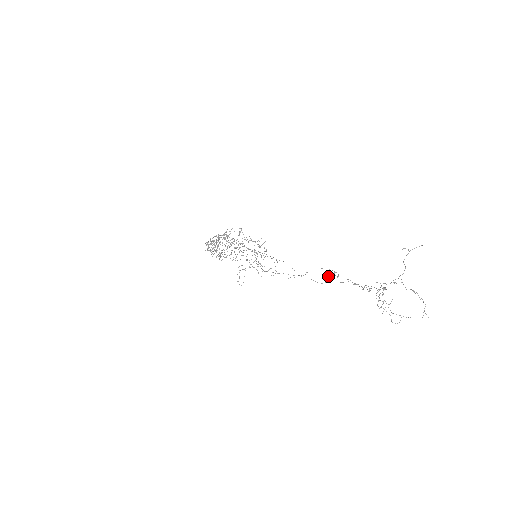
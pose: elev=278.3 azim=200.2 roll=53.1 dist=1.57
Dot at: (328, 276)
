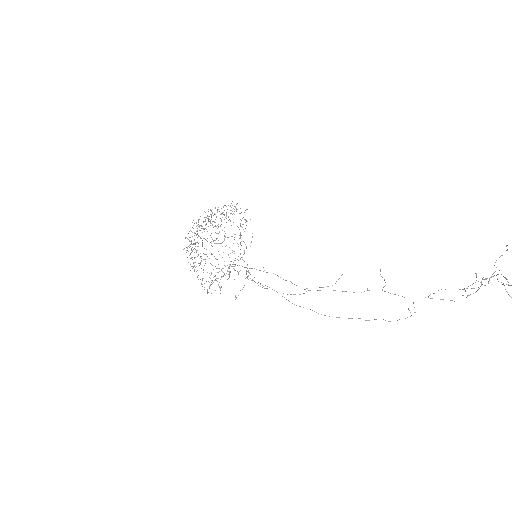
Dot at: (361, 292)
